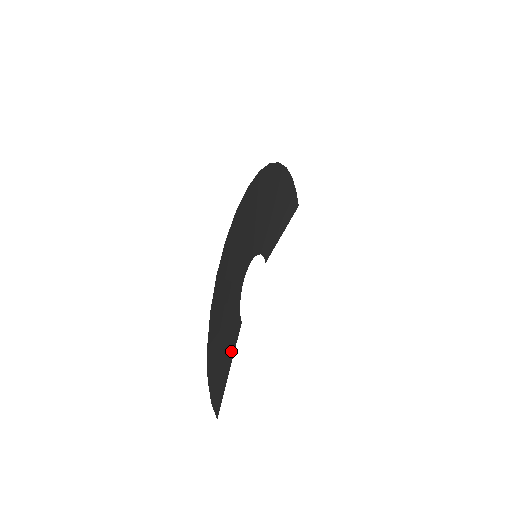
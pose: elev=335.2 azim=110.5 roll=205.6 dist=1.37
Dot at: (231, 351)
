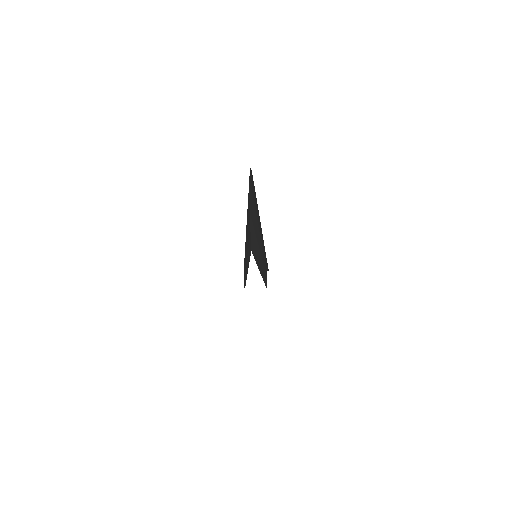
Dot at: occluded
